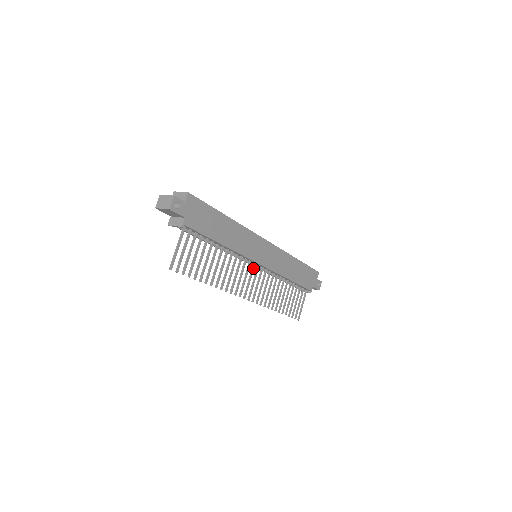
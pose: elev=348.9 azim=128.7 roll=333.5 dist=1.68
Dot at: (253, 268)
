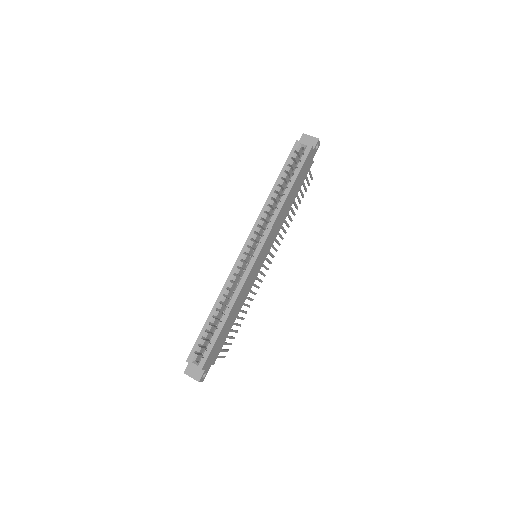
Dot at: occluded
